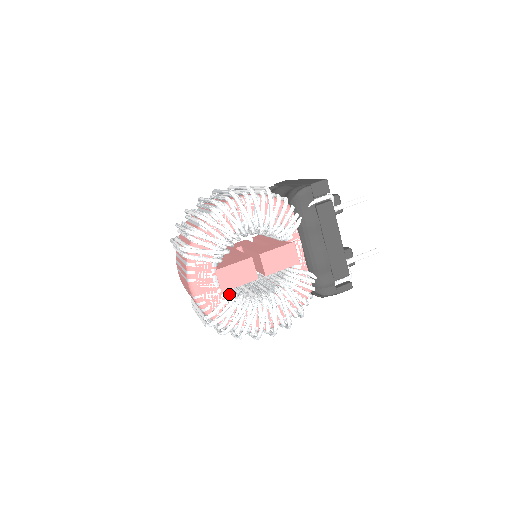
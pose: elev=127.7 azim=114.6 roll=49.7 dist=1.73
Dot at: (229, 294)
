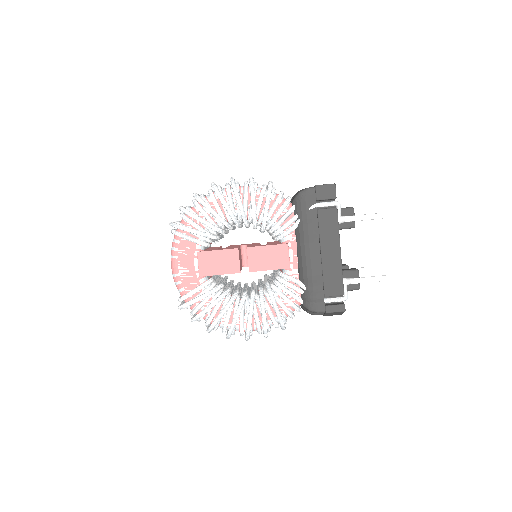
Dot at: (207, 281)
